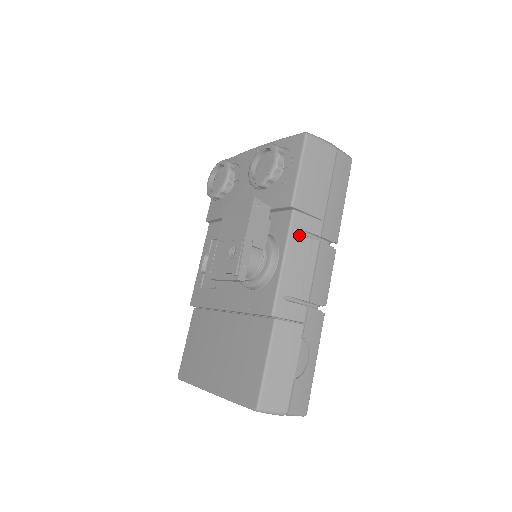
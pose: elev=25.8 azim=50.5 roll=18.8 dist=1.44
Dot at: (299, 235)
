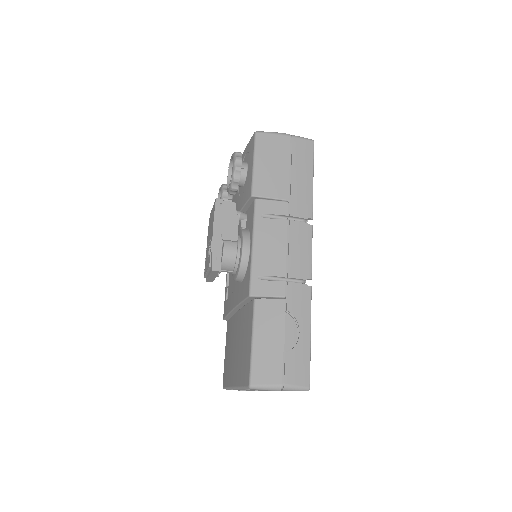
Dot at: (265, 219)
